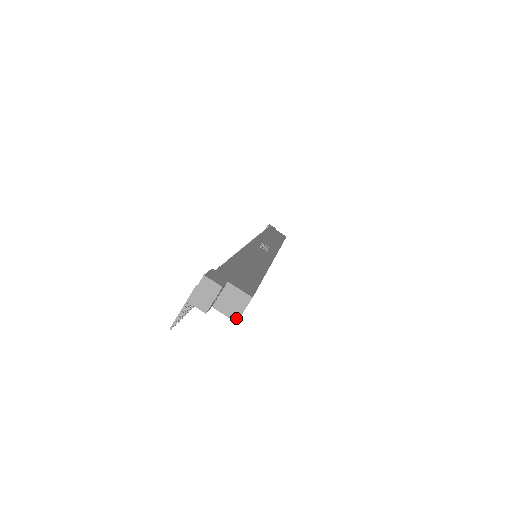
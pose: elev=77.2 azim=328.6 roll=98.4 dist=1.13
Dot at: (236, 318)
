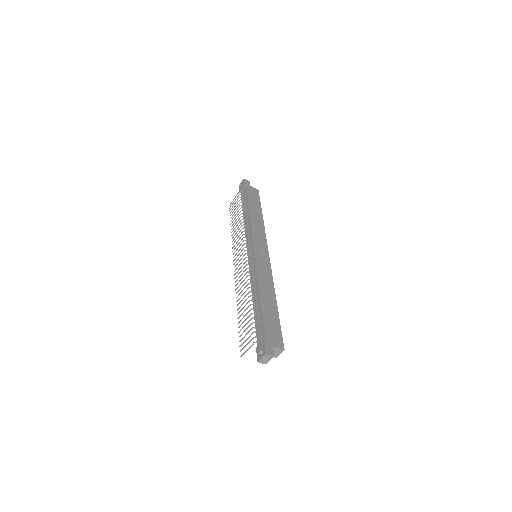
Dot at: (276, 357)
